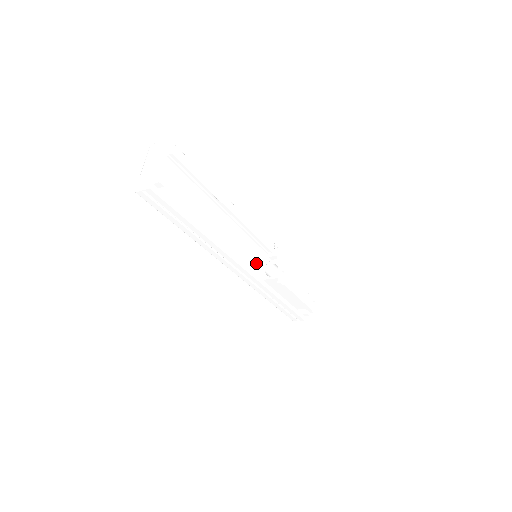
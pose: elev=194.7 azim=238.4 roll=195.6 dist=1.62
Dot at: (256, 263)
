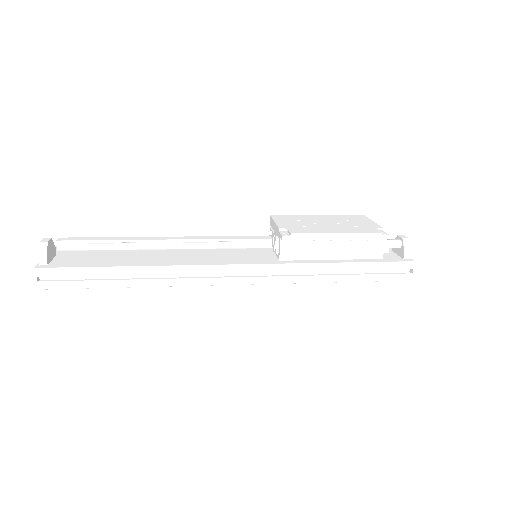
Dot at: (256, 257)
